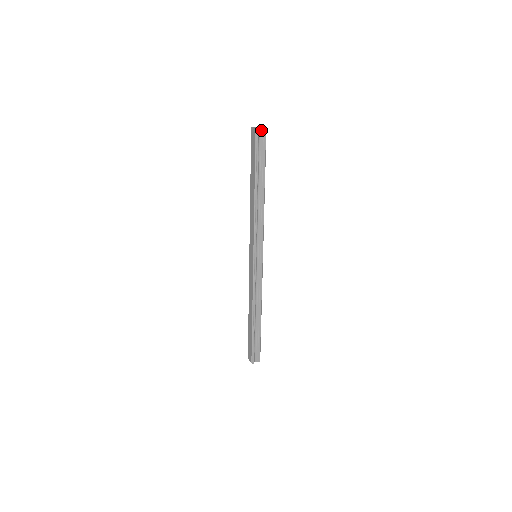
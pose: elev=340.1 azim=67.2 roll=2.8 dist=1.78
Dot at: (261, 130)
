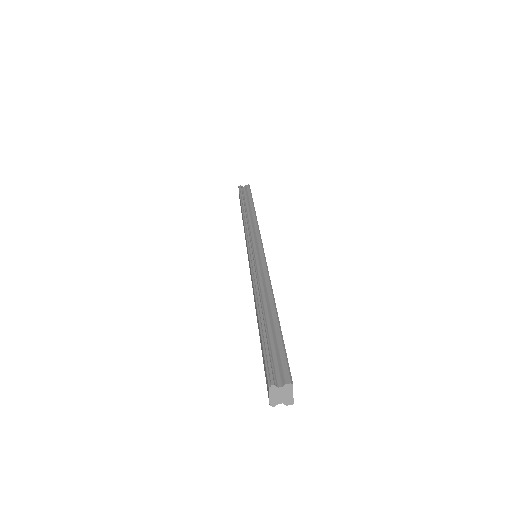
Dot at: (282, 400)
